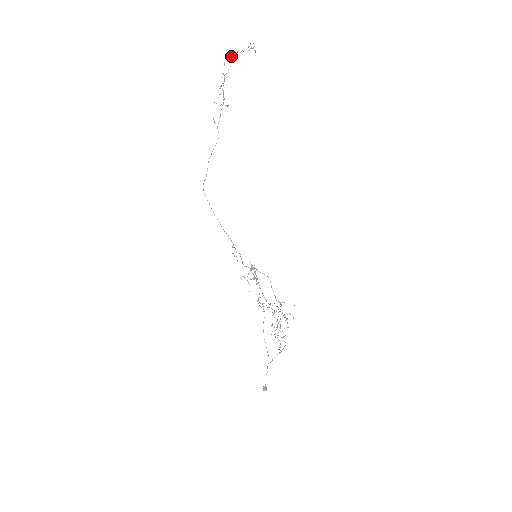
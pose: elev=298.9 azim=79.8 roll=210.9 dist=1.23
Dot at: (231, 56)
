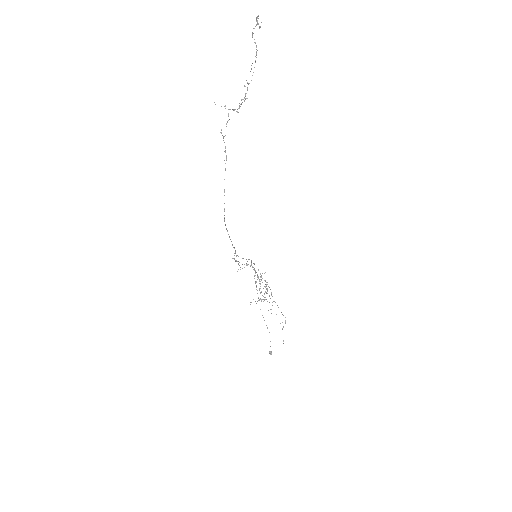
Dot at: occluded
